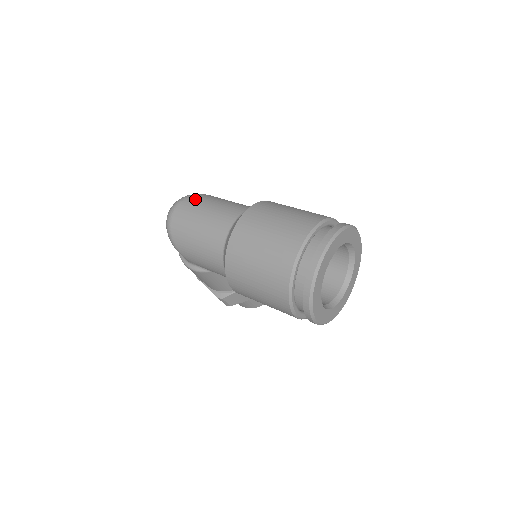
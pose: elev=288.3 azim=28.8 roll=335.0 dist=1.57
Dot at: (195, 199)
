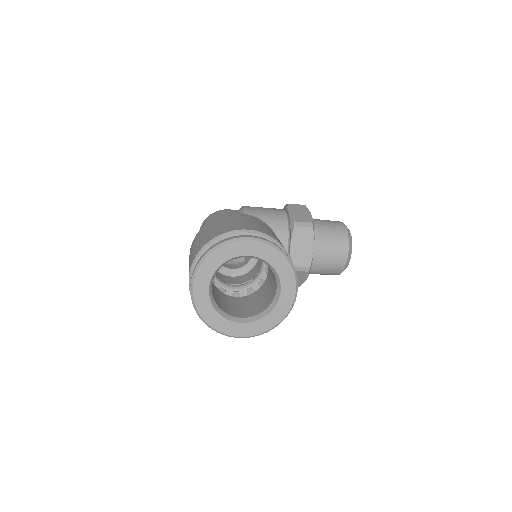
Dot at: (202, 224)
